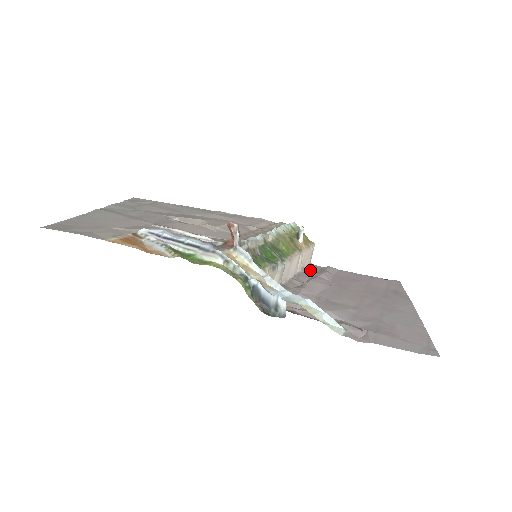
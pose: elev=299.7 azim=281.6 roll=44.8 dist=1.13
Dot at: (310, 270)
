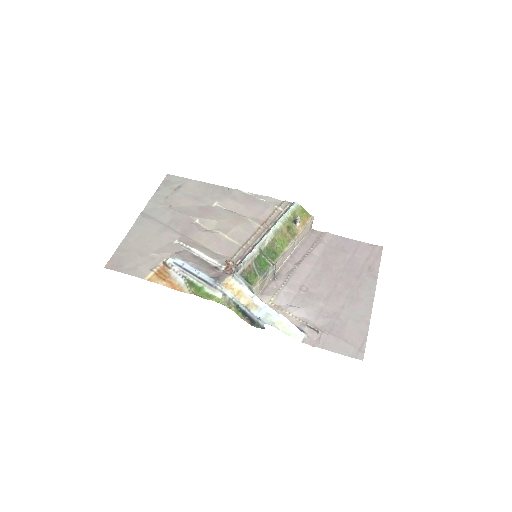
Dot at: (308, 241)
